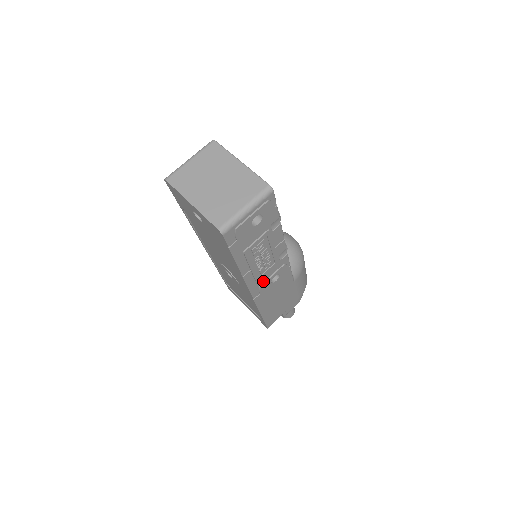
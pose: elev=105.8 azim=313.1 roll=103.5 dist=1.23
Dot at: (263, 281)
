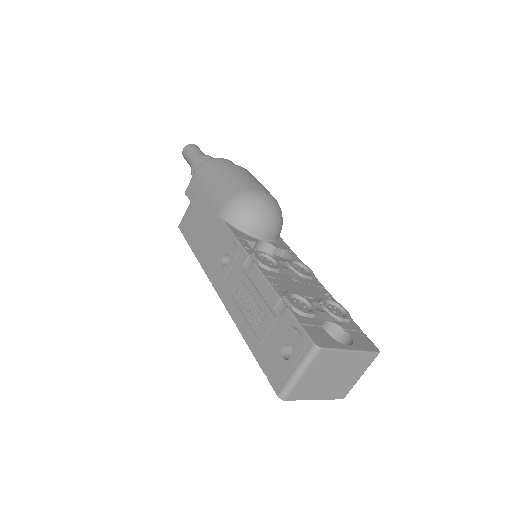
Dot at: occluded
